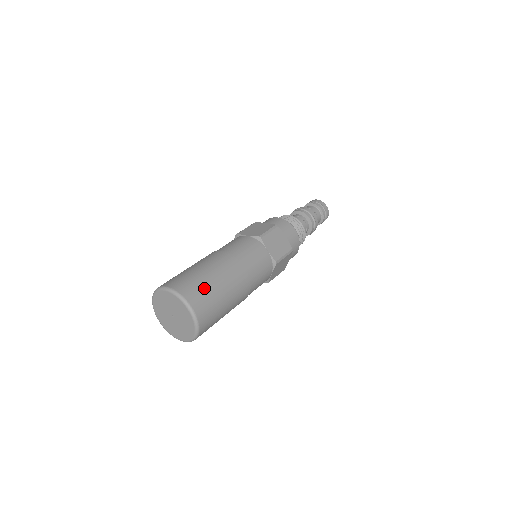
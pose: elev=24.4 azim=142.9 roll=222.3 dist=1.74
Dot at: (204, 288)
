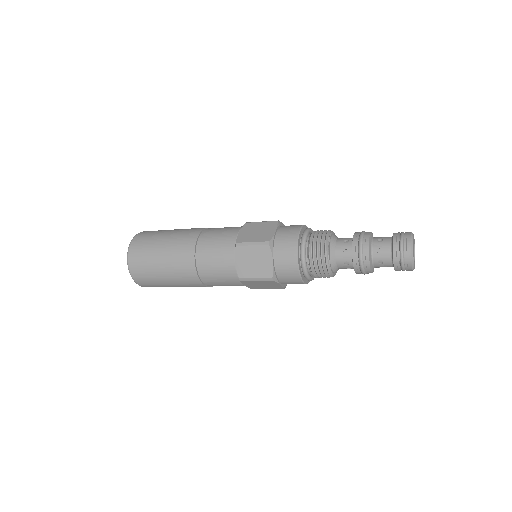
Dot at: (156, 233)
